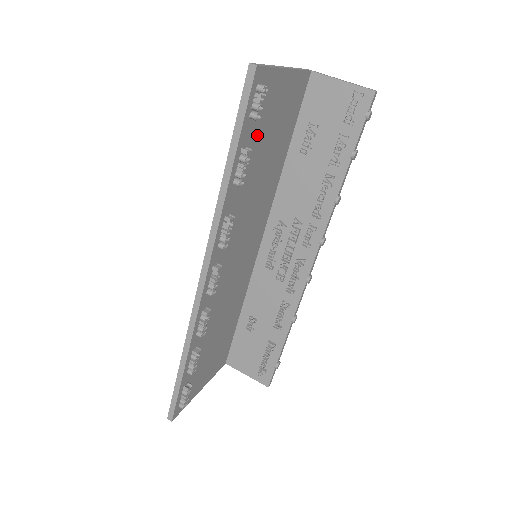
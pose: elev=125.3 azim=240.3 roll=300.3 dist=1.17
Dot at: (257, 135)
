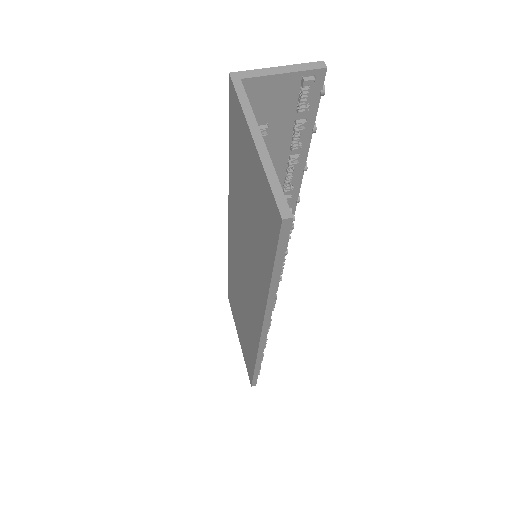
Dot at: occluded
